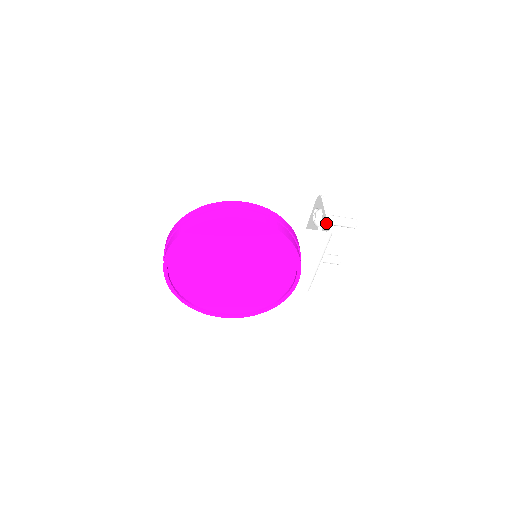
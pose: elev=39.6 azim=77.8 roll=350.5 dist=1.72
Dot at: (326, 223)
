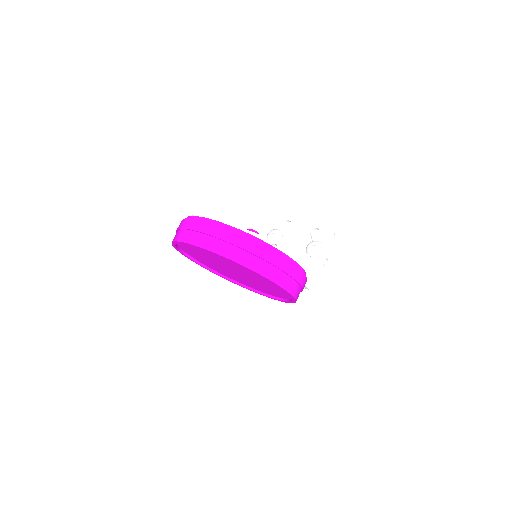
Dot at: (316, 272)
